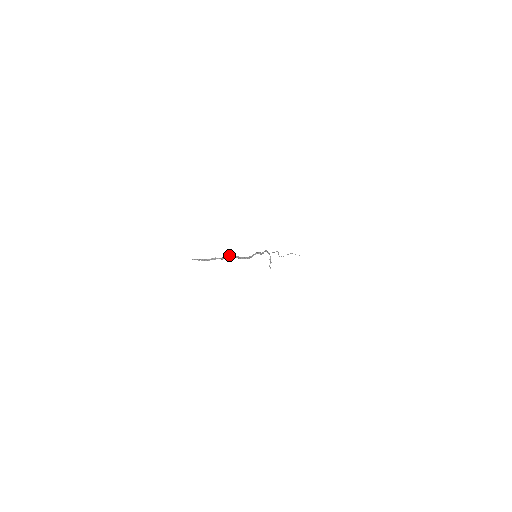
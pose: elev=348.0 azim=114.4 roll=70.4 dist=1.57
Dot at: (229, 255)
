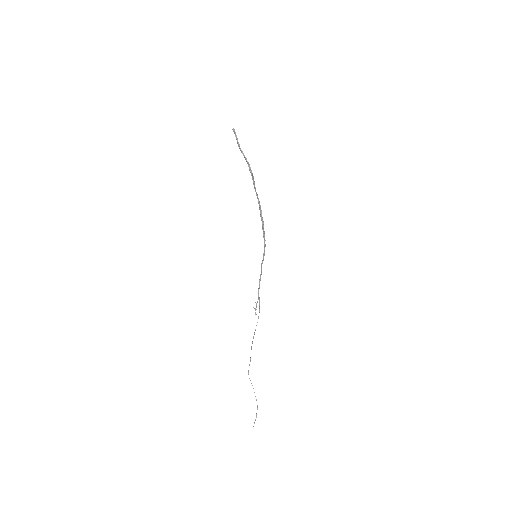
Dot at: (253, 183)
